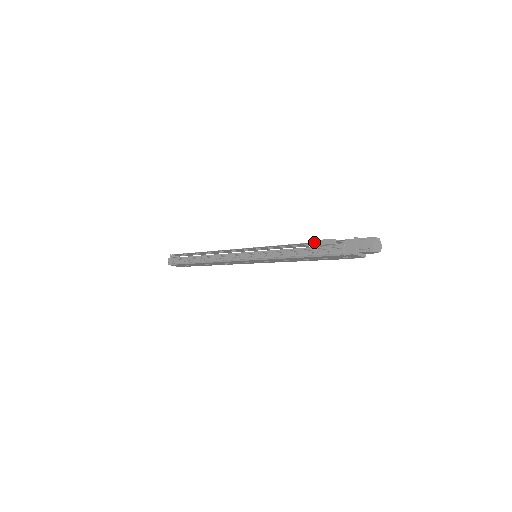
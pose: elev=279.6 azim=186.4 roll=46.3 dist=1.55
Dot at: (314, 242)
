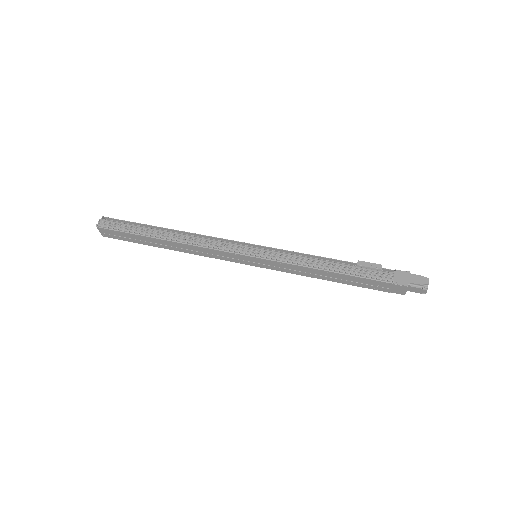
Dot at: (352, 262)
